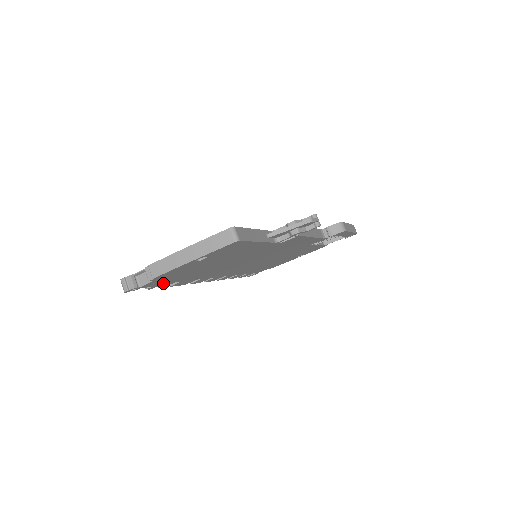
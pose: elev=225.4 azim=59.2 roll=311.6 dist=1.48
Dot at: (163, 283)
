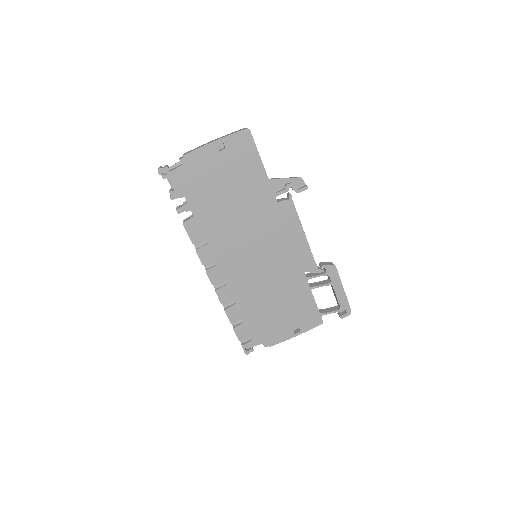
Dot at: (183, 194)
